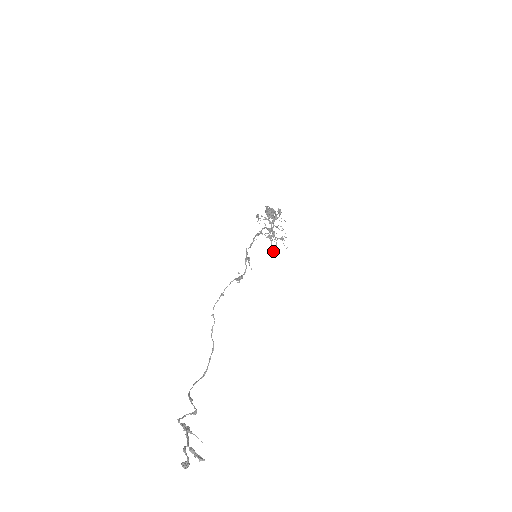
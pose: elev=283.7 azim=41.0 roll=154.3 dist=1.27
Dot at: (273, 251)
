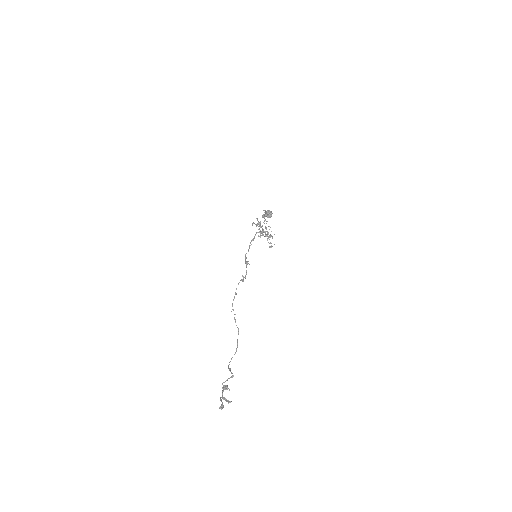
Dot at: (269, 247)
